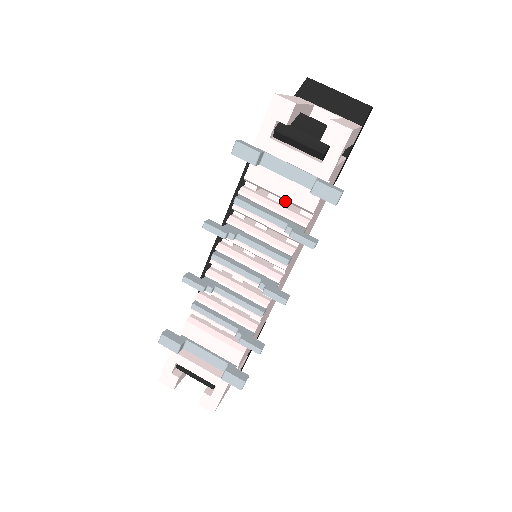
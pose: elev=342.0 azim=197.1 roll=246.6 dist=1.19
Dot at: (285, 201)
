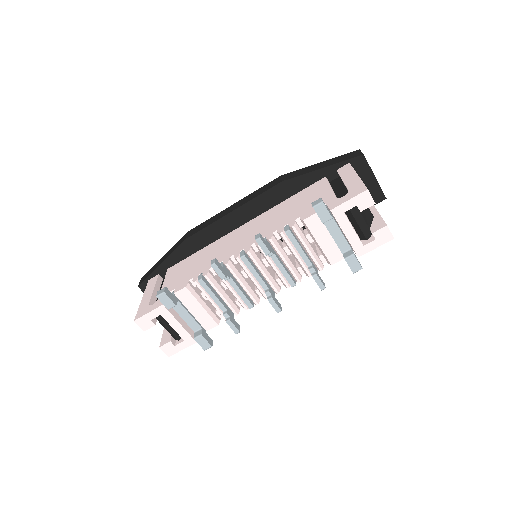
Dot at: occluded
